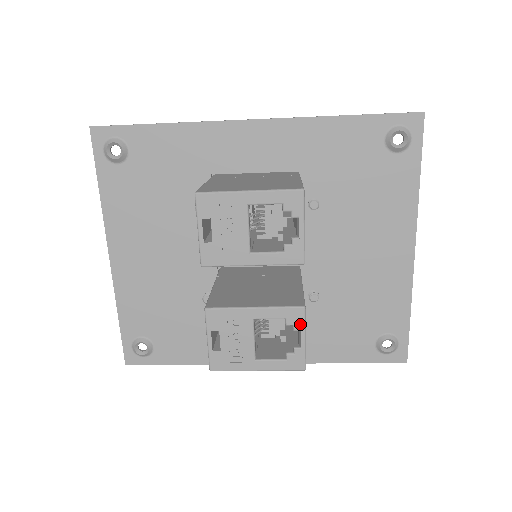
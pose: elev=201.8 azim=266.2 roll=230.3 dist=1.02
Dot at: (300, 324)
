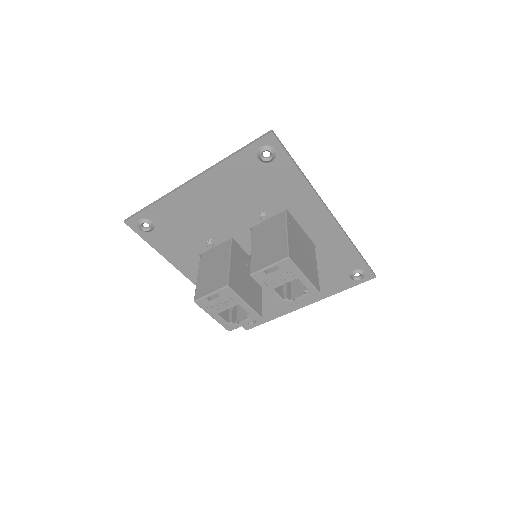
Dot at: (251, 320)
